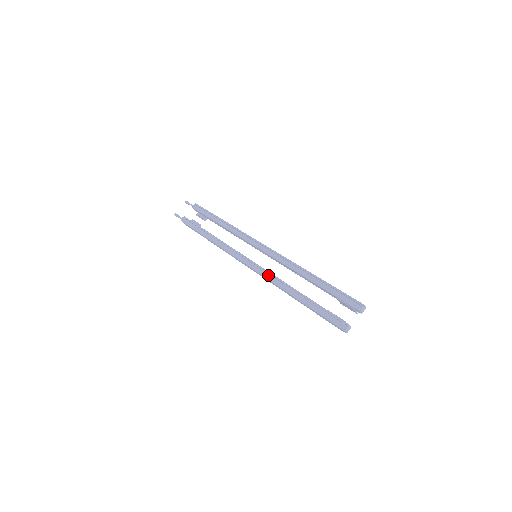
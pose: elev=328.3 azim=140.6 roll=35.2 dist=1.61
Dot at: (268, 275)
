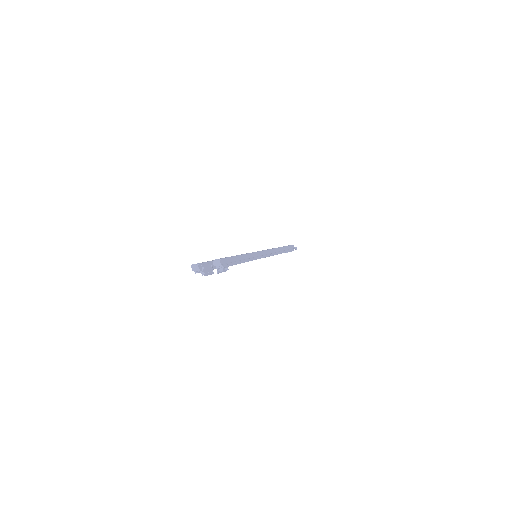
Dot at: occluded
